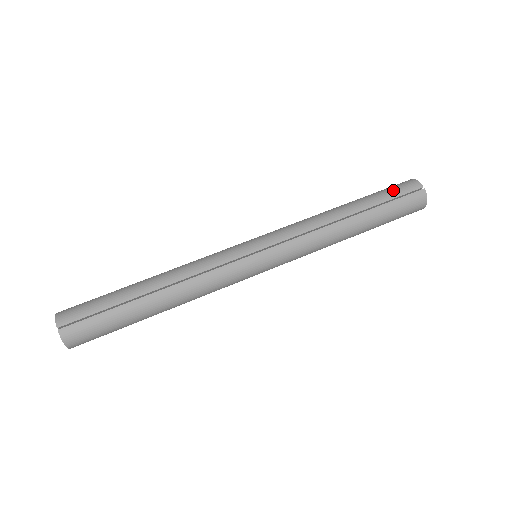
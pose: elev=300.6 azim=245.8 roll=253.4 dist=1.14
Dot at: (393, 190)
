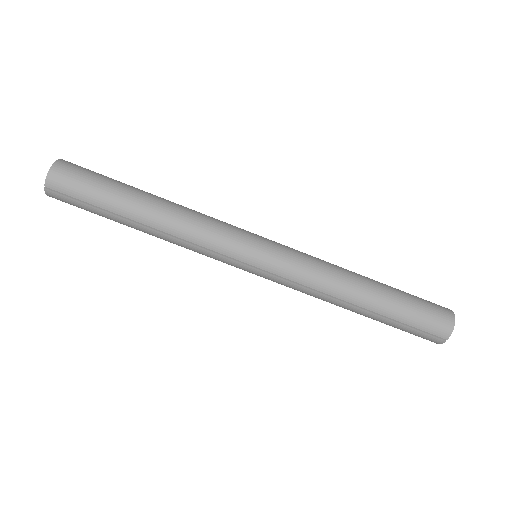
Dot at: (422, 319)
